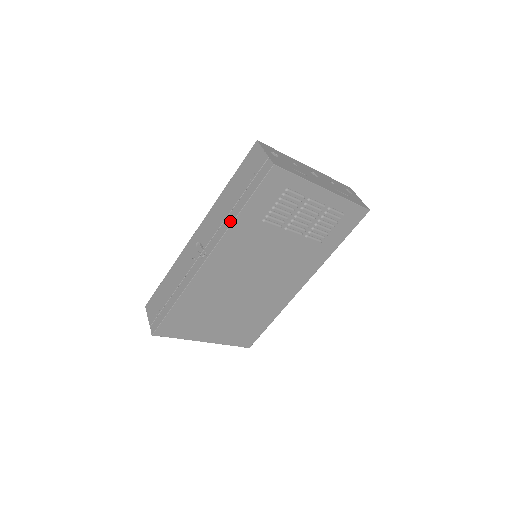
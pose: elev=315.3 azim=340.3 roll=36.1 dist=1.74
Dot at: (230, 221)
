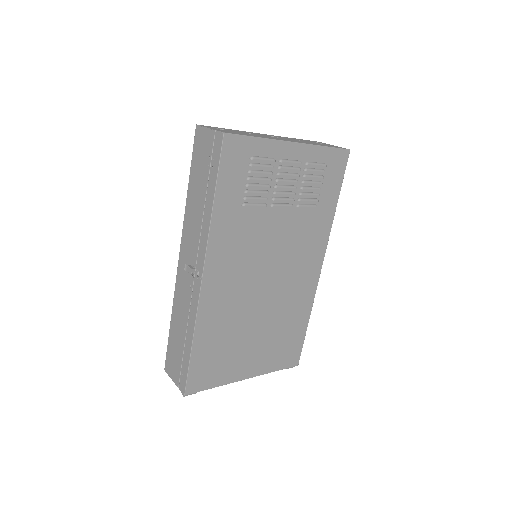
Dot at: (207, 221)
